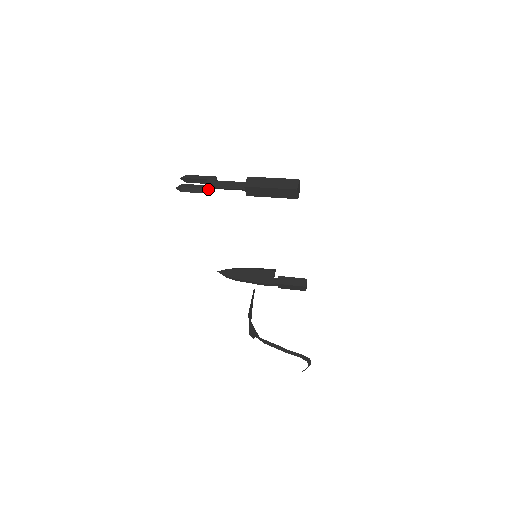
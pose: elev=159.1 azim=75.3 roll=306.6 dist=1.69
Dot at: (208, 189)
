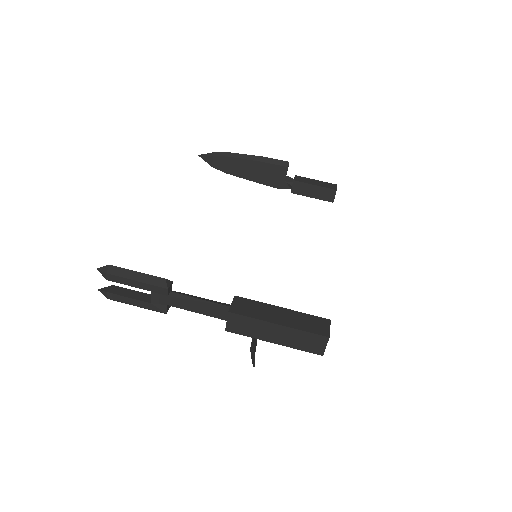
Dot at: occluded
